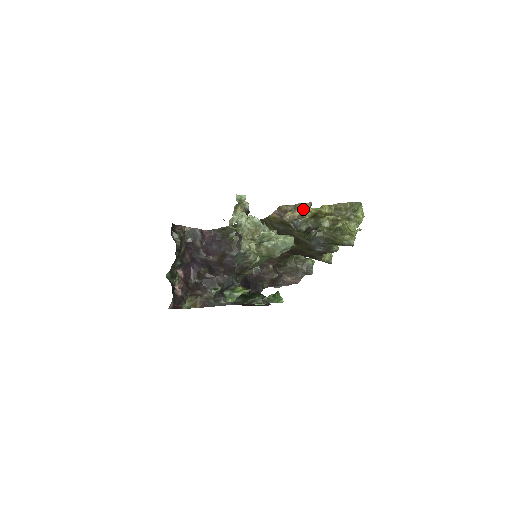
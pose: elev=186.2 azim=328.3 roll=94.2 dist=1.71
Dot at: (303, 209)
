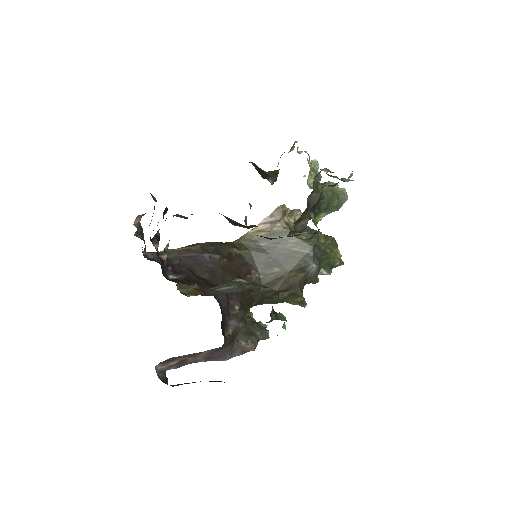
Dot at: (299, 216)
